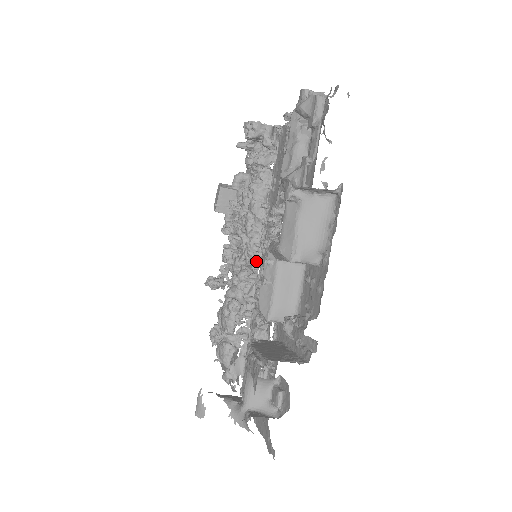
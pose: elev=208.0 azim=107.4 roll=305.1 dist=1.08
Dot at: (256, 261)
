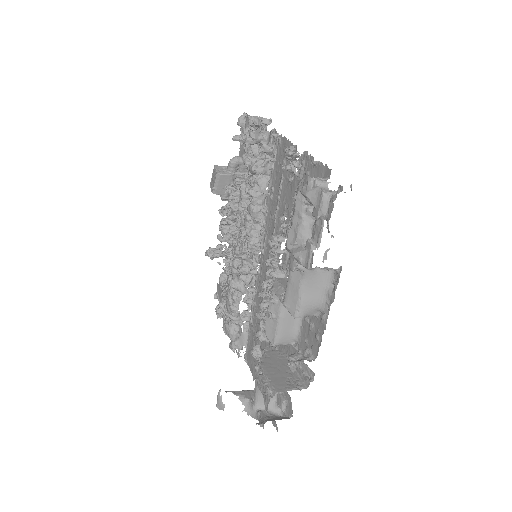
Dot at: (255, 256)
